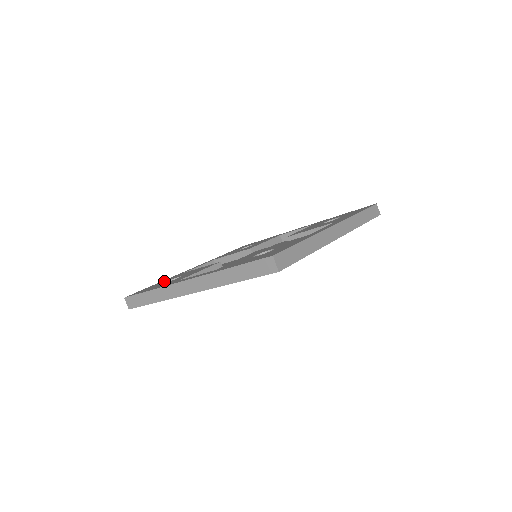
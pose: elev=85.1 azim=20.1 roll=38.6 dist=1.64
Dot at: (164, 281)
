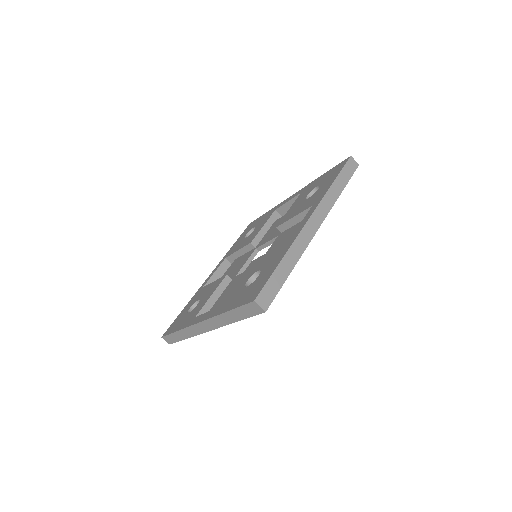
Dot at: (188, 307)
